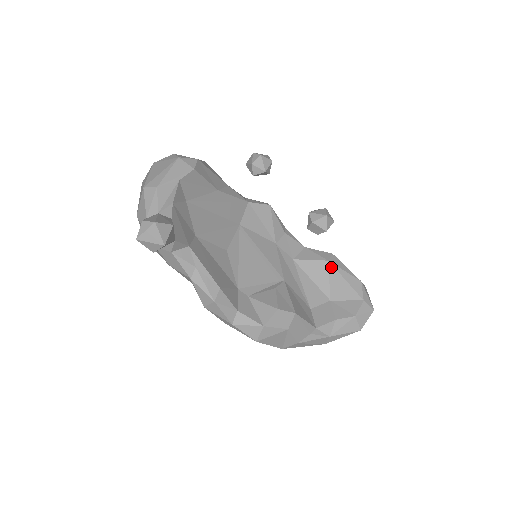
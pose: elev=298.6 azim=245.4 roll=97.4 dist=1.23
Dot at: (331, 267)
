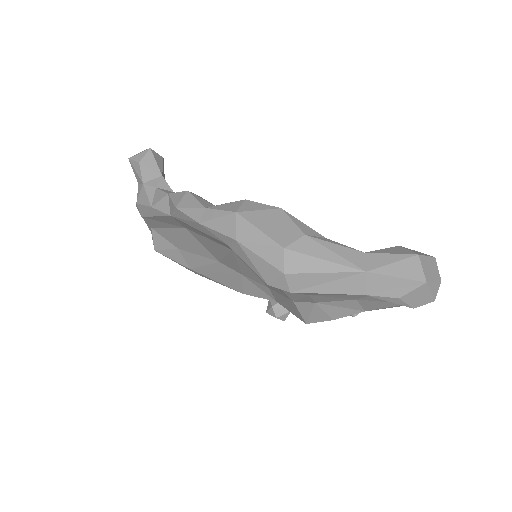
Dot at: occluded
